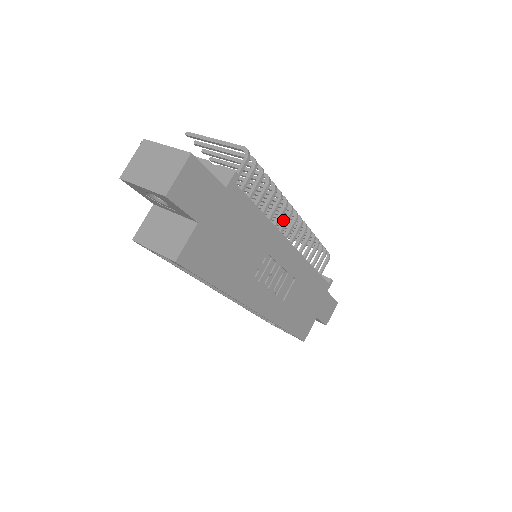
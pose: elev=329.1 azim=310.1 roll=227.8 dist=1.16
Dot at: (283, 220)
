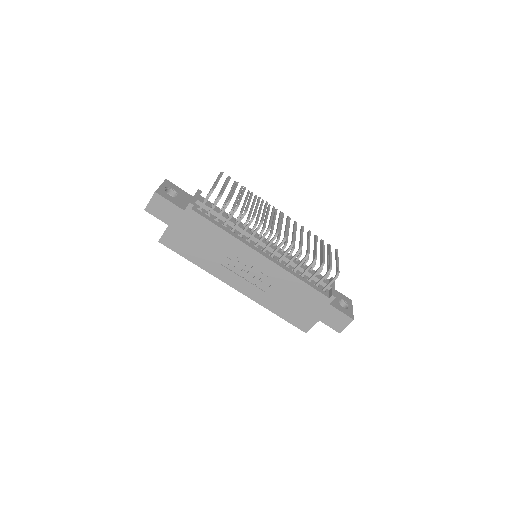
Dot at: (261, 237)
